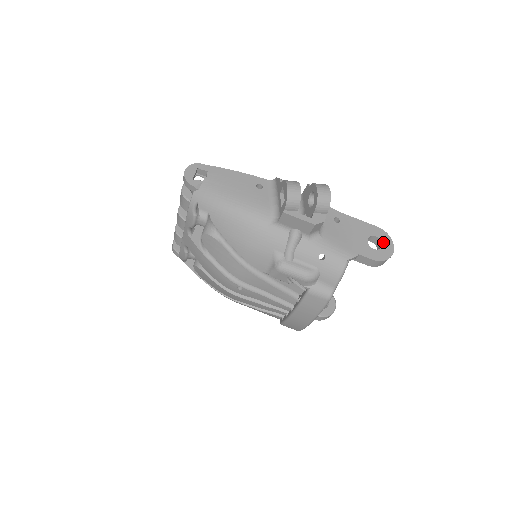
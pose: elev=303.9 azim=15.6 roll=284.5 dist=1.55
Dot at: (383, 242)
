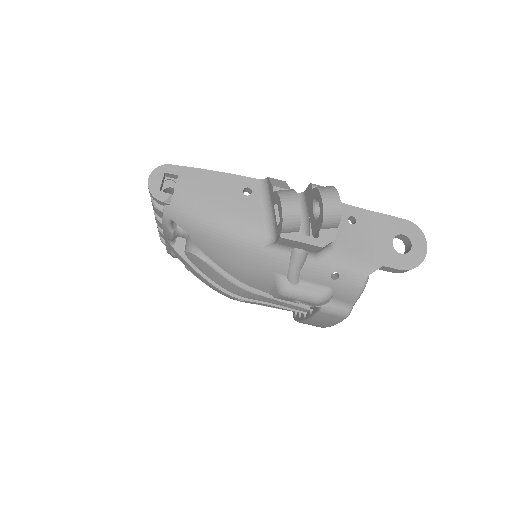
Dot at: (413, 241)
